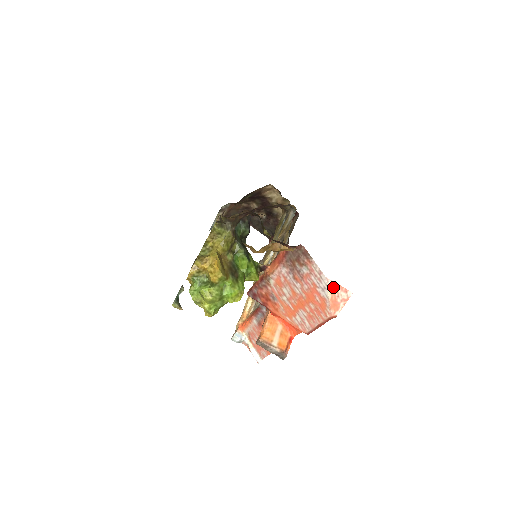
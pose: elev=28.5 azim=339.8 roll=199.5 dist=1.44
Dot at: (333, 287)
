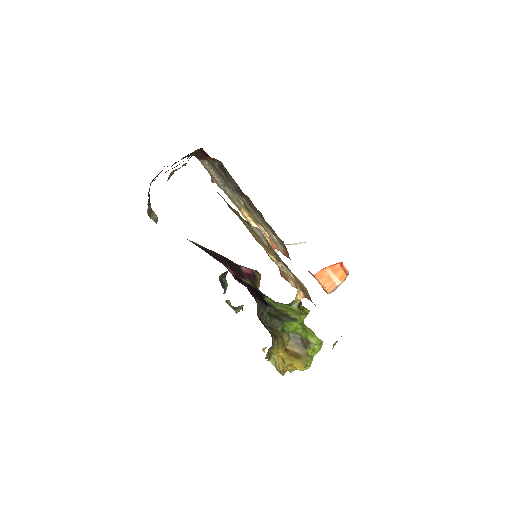
Dot at: occluded
